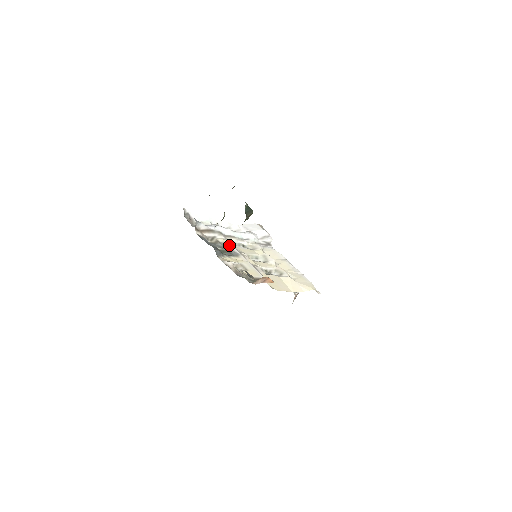
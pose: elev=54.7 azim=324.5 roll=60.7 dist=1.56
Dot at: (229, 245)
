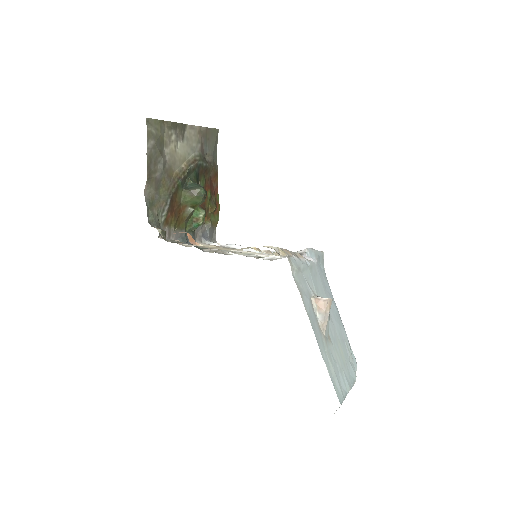
Dot at: occluded
